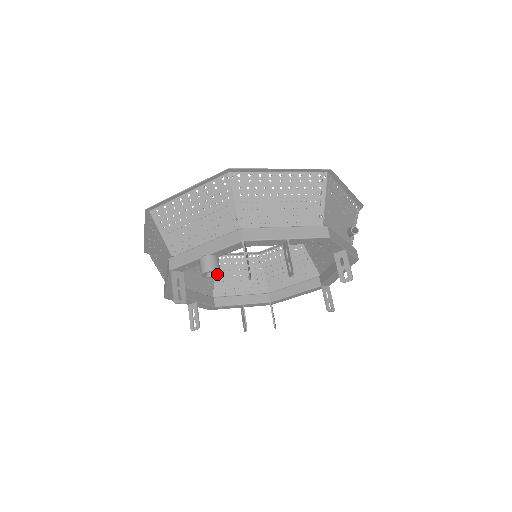
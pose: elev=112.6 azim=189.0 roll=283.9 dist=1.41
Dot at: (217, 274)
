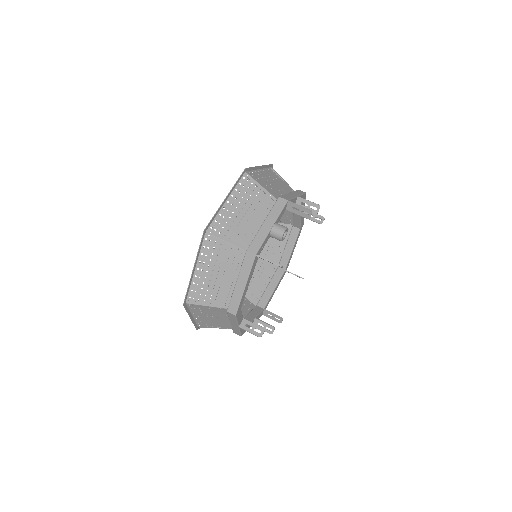
Dot at: (286, 234)
